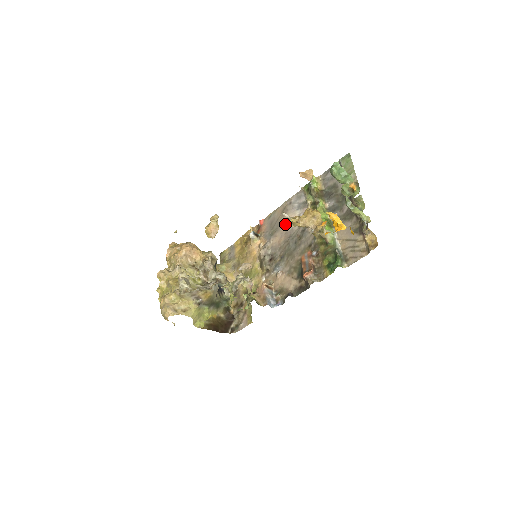
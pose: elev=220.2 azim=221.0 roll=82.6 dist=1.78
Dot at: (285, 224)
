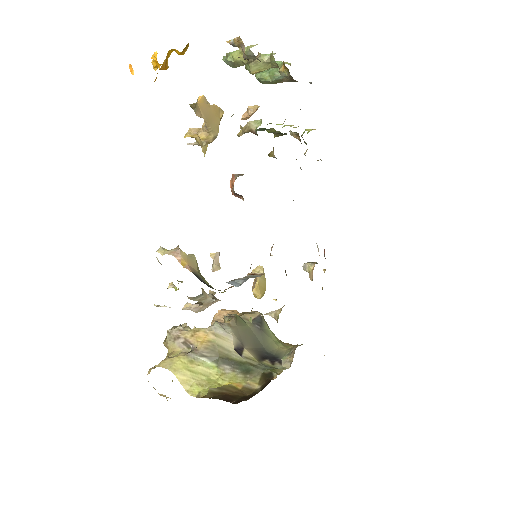
Dot at: occluded
